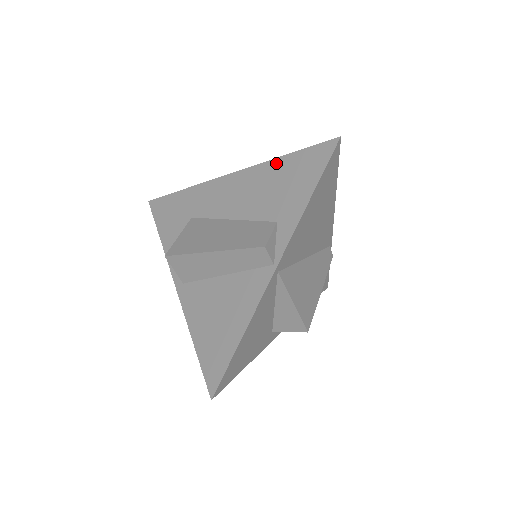
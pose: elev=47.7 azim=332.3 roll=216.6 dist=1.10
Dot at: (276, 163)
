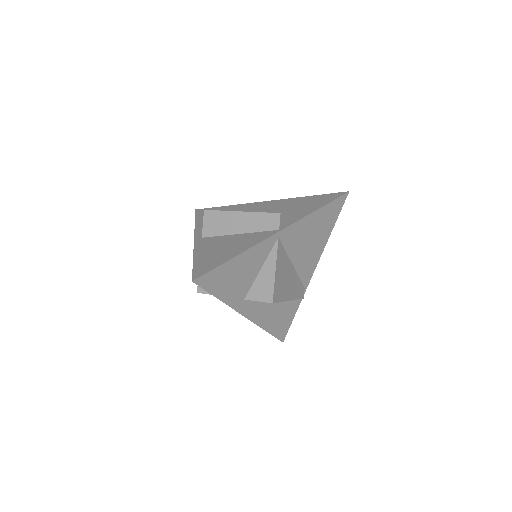
Dot at: (302, 198)
